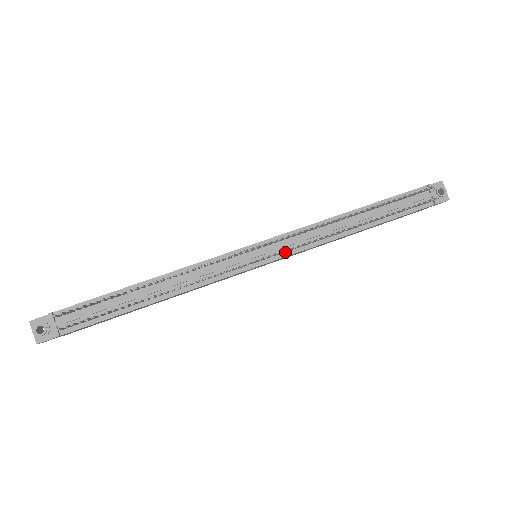
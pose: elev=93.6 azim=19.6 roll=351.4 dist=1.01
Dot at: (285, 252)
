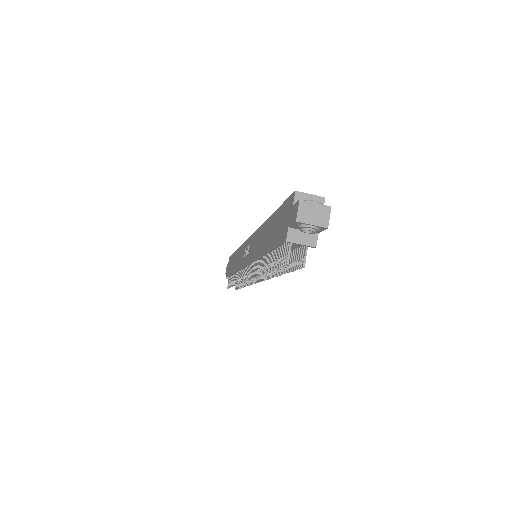
Dot at: occluded
